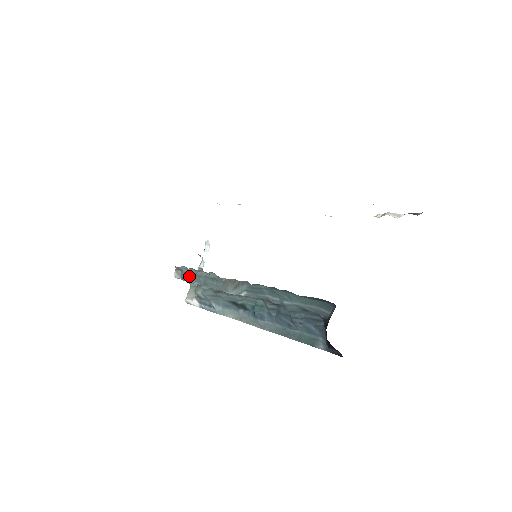
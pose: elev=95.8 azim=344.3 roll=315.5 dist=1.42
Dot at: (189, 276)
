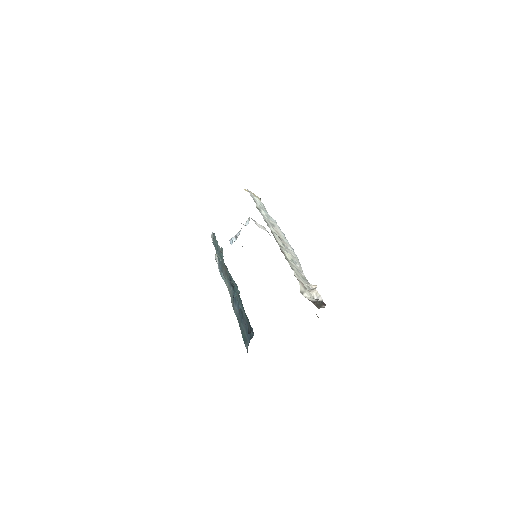
Dot at: (215, 243)
